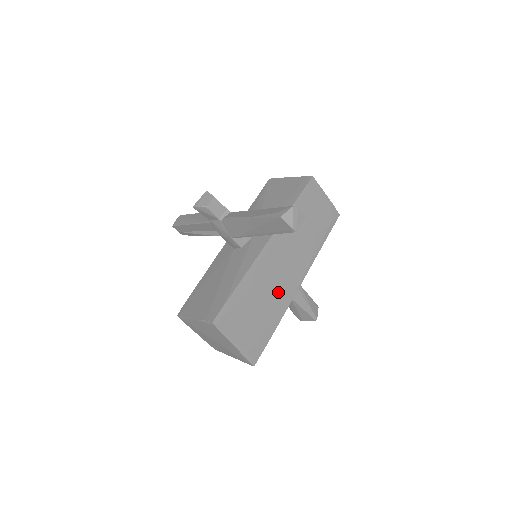
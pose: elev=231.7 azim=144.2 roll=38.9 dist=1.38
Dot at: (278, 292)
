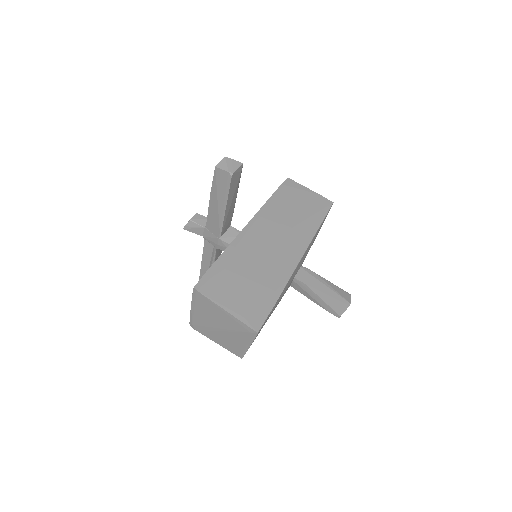
Dot at: (272, 264)
